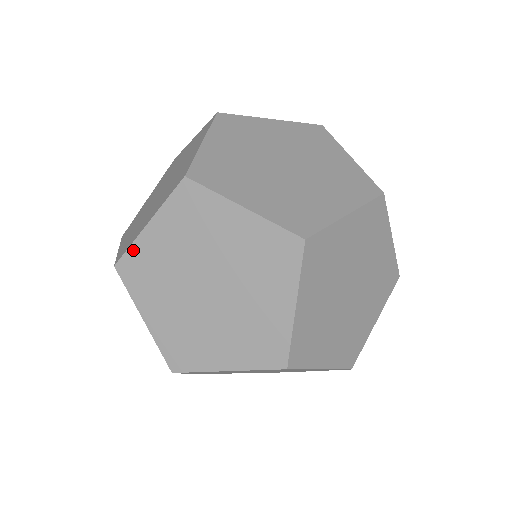
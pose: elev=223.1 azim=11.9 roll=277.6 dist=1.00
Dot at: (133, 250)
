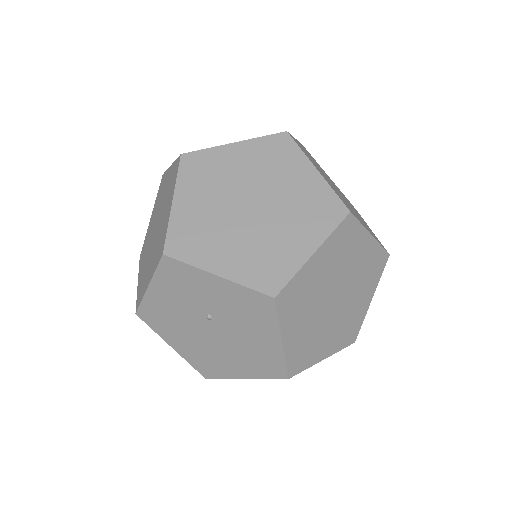
Dot at: (172, 229)
